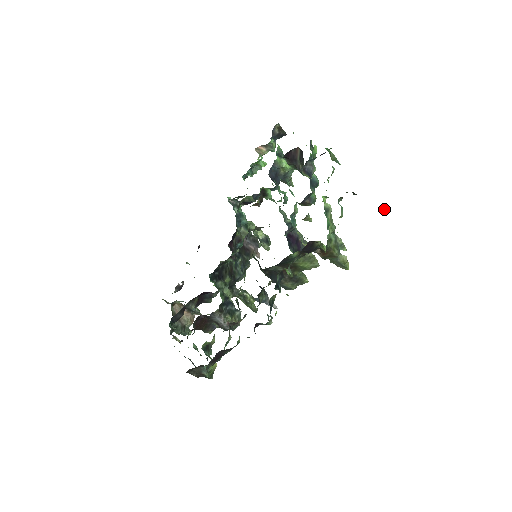
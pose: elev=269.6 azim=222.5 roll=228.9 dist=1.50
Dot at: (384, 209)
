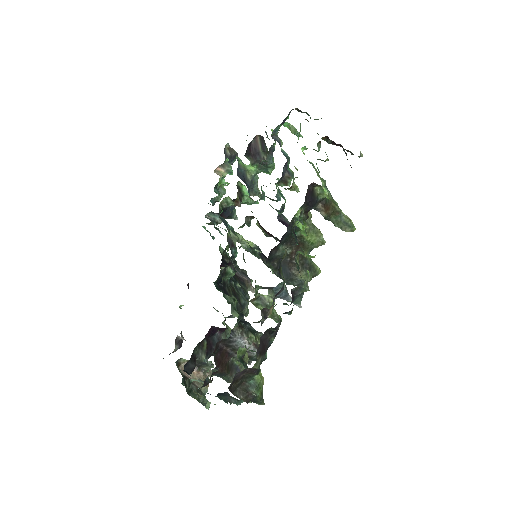
Dot at: (361, 156)
